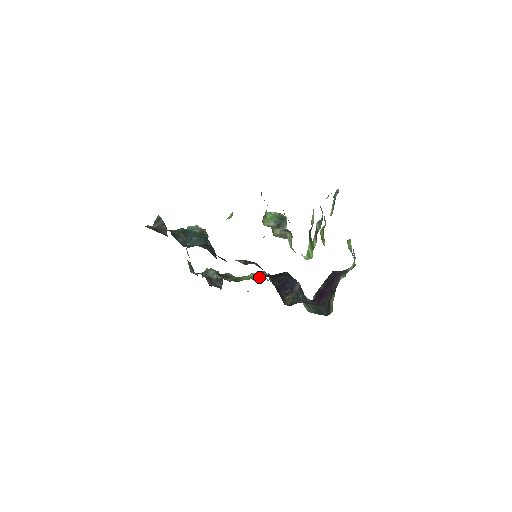
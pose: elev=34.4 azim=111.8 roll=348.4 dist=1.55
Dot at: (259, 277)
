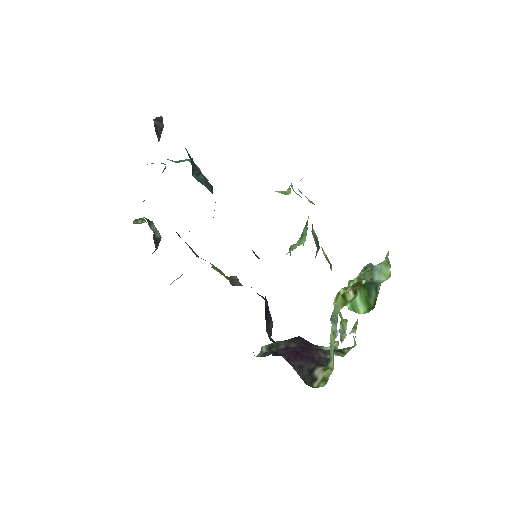
Dot at: (232, 279)
